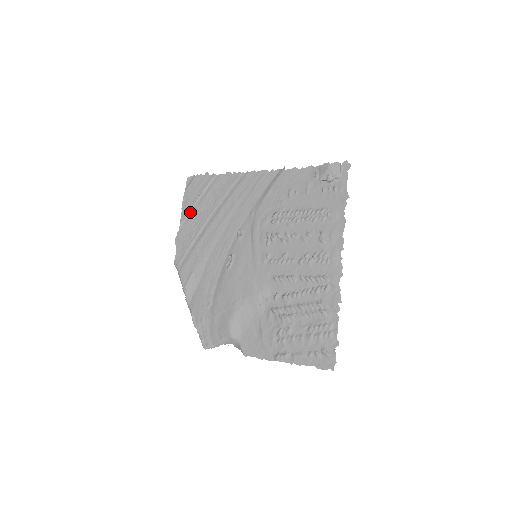
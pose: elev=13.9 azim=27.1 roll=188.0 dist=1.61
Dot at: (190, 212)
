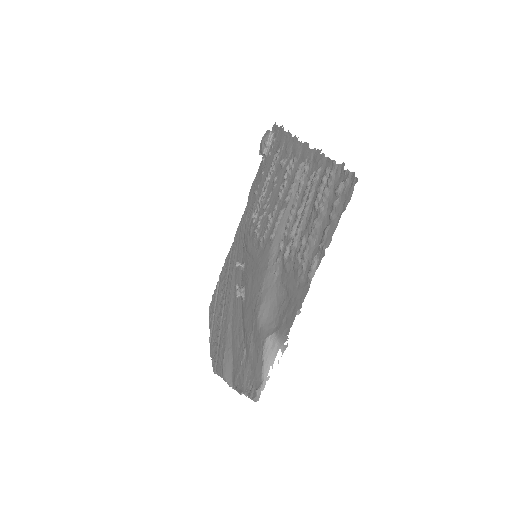
Dot at: (213, 320)
